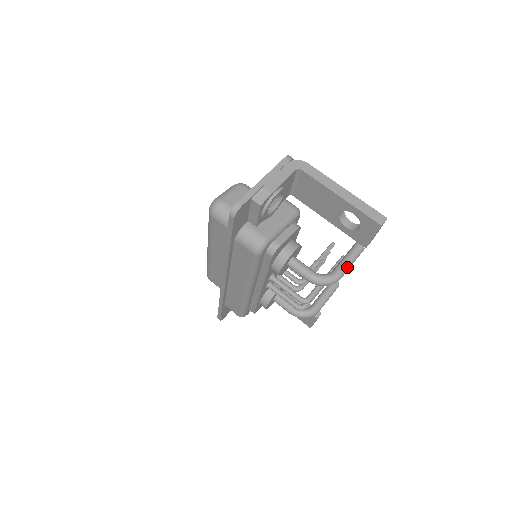
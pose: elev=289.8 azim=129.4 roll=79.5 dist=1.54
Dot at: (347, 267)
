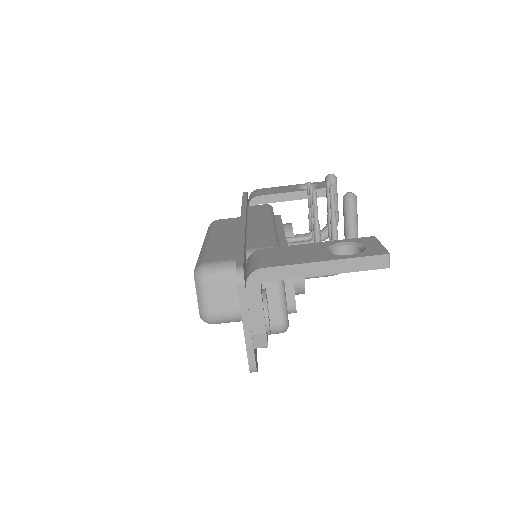
Dot at: (356, 235)
